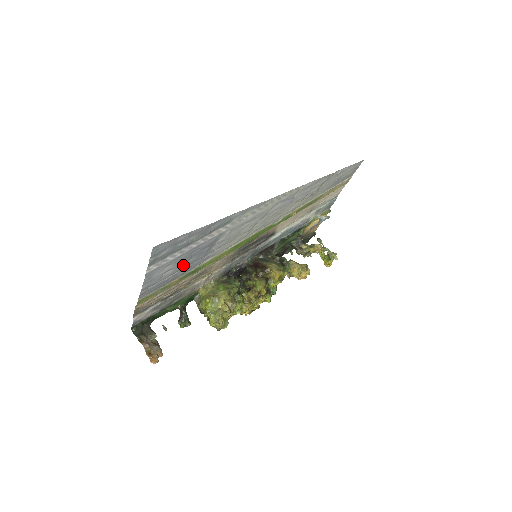
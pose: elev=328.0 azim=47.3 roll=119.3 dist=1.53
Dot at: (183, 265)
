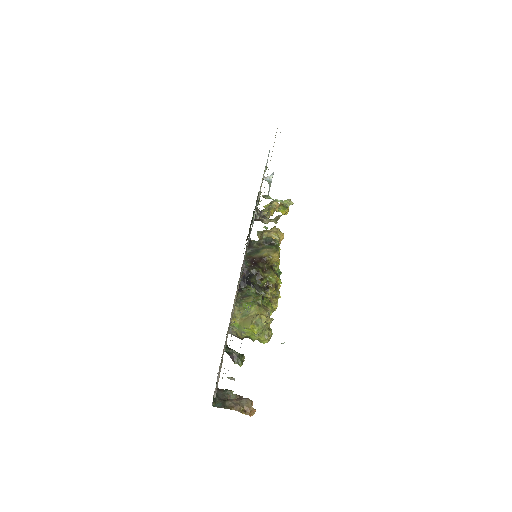
Dot at: occluded
